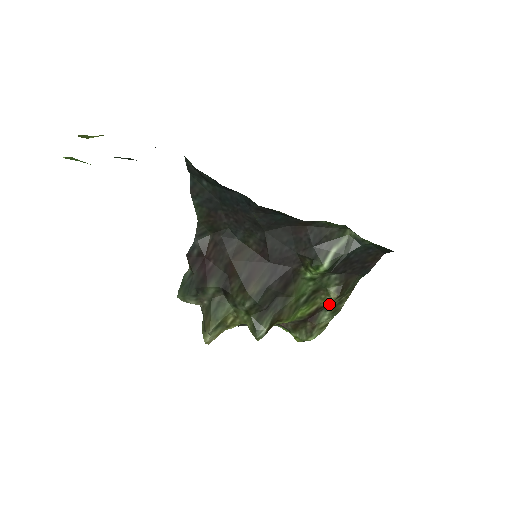
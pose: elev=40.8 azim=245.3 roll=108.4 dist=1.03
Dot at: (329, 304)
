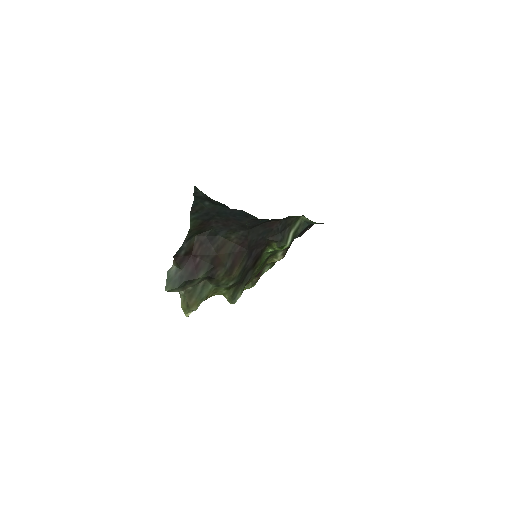
Dot at: (272, 262)
